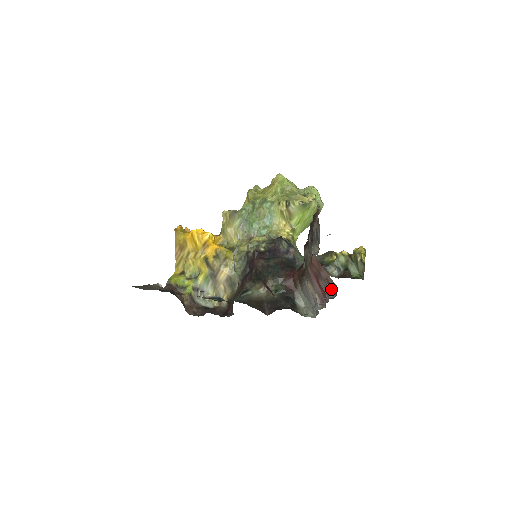
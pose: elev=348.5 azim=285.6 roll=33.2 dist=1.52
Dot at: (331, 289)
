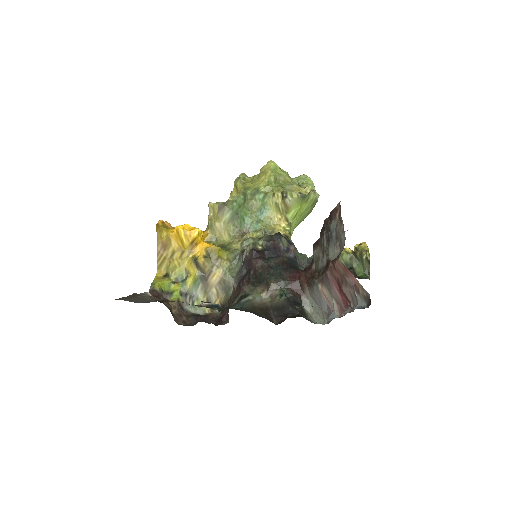
Dot at: (361, 297)
